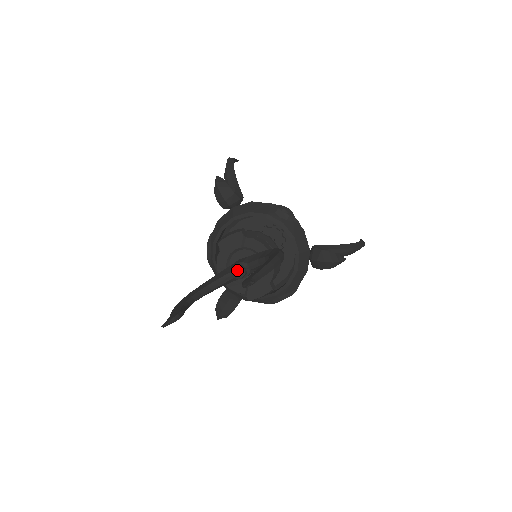
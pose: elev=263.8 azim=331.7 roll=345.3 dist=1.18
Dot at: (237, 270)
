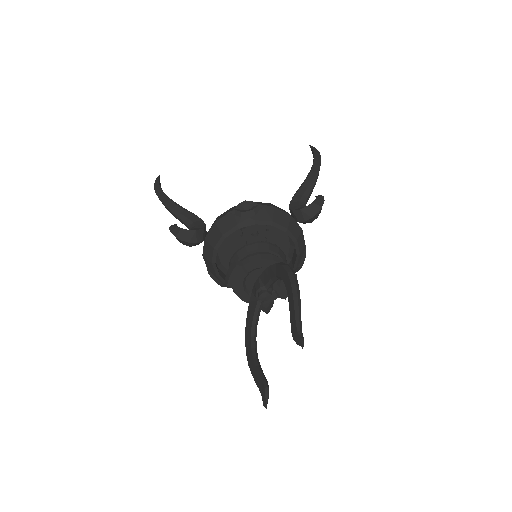
Dot at: (262, 297)
